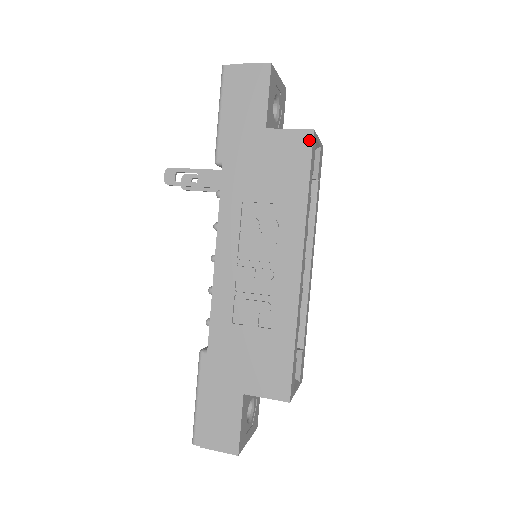
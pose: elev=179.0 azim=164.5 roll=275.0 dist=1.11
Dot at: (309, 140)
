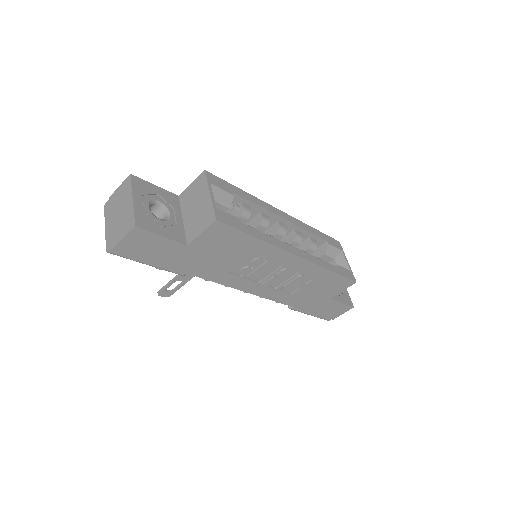
Dot at: (221, 226)
